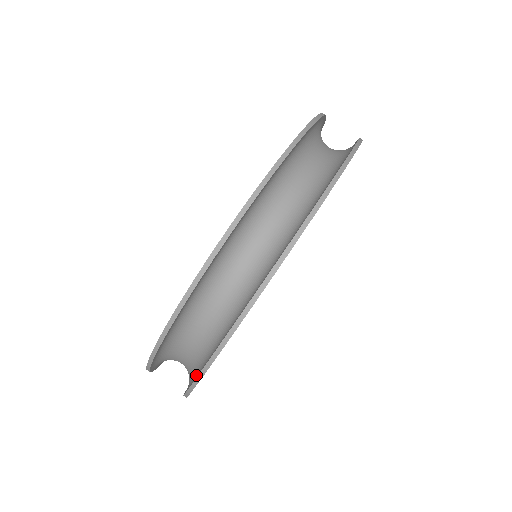
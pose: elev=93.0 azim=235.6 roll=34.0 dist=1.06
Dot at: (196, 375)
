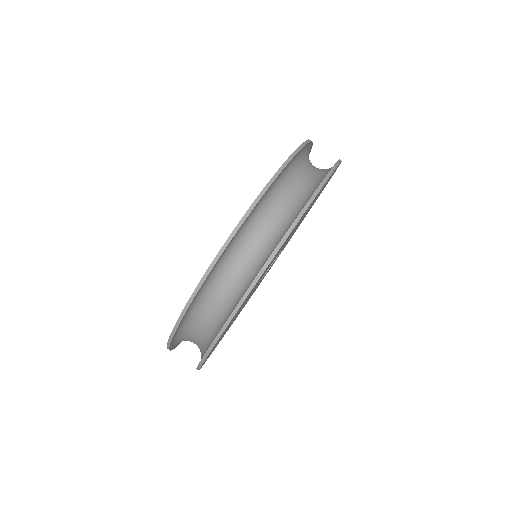
Dot at: (281, 238)
